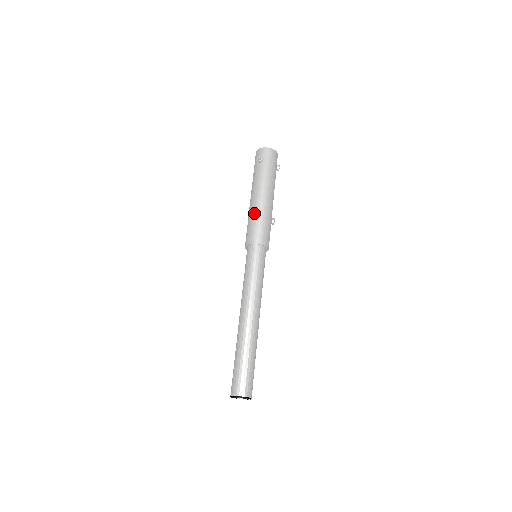
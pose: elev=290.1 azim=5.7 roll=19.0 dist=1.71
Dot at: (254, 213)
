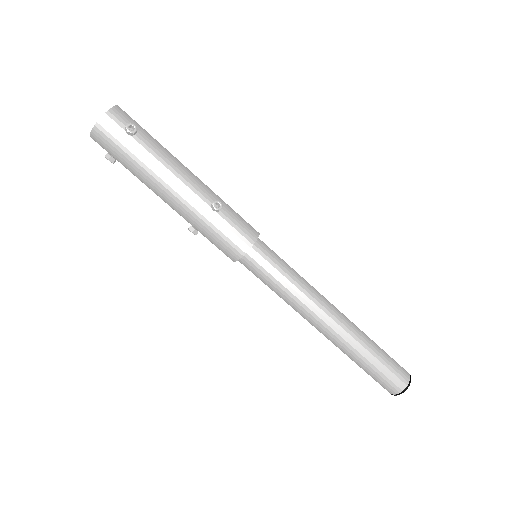
Dot at: (192, 227)
